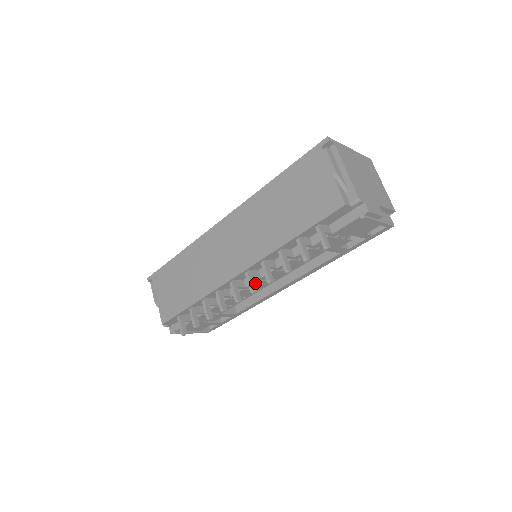
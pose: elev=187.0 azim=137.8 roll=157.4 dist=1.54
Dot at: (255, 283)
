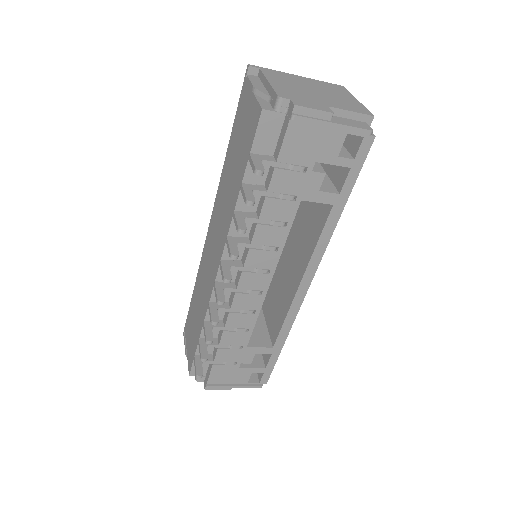
Dot at: (244, 279)
